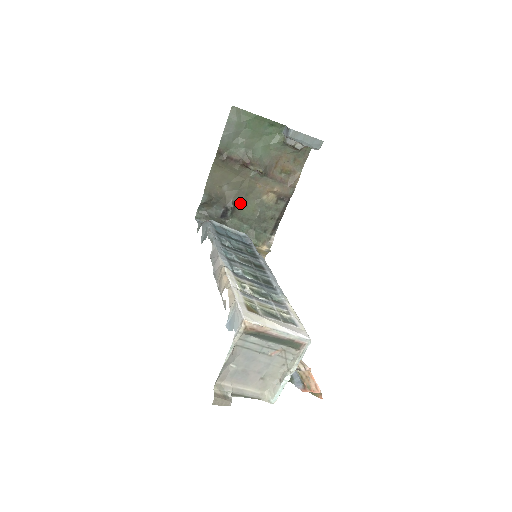
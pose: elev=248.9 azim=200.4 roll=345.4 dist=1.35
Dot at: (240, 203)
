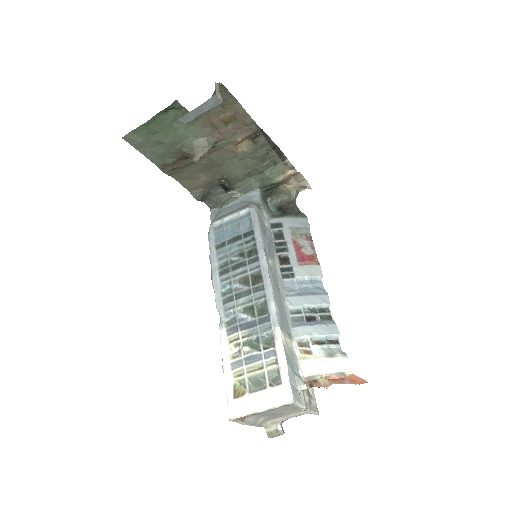
Dot at: (226, 173)
